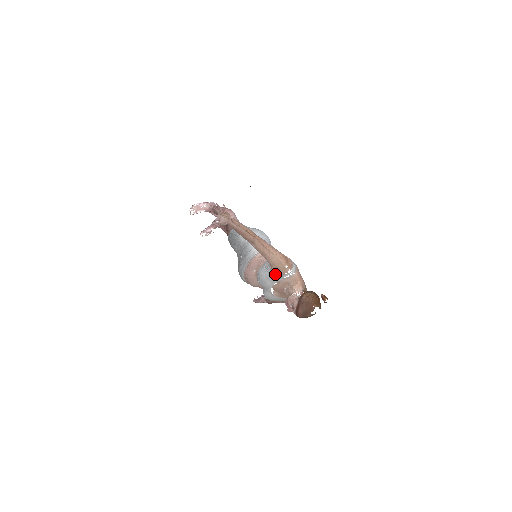
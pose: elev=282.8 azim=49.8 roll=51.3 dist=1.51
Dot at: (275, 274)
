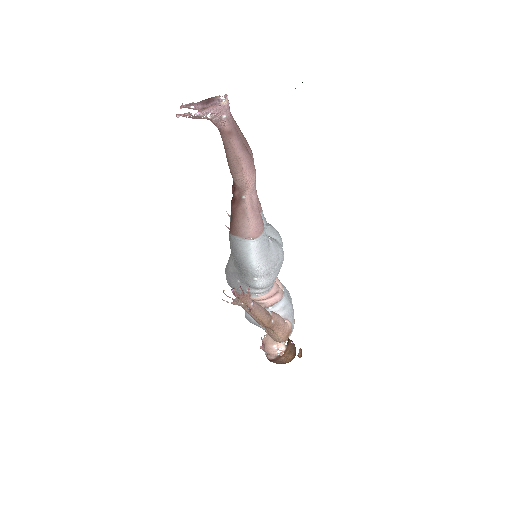
Dot at: (267, 332)
